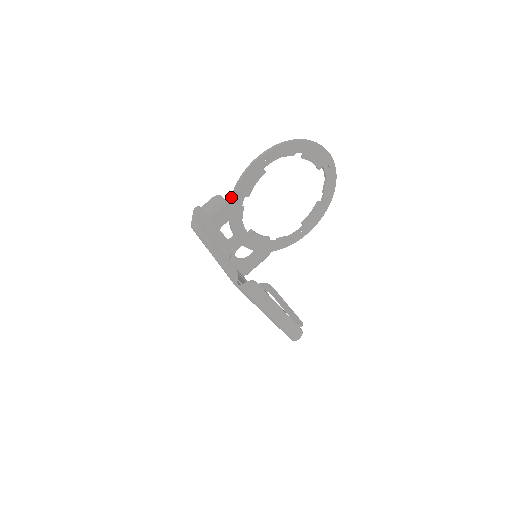
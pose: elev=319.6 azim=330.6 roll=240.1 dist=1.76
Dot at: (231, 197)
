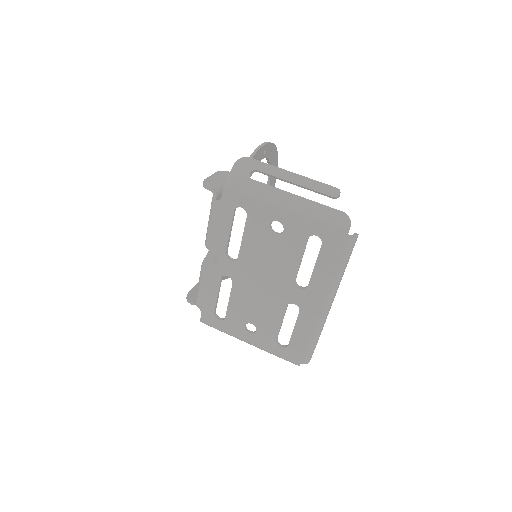
Dot at: occluded
